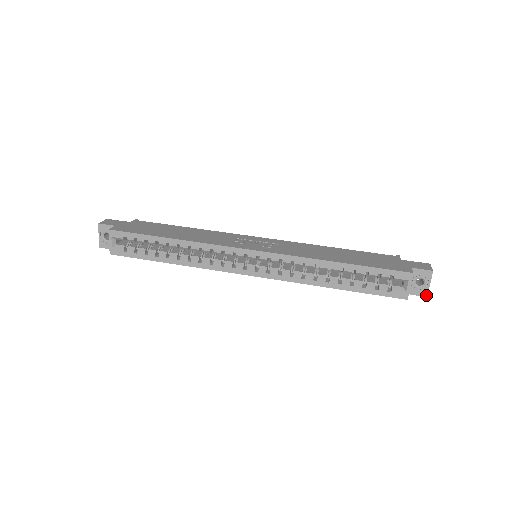
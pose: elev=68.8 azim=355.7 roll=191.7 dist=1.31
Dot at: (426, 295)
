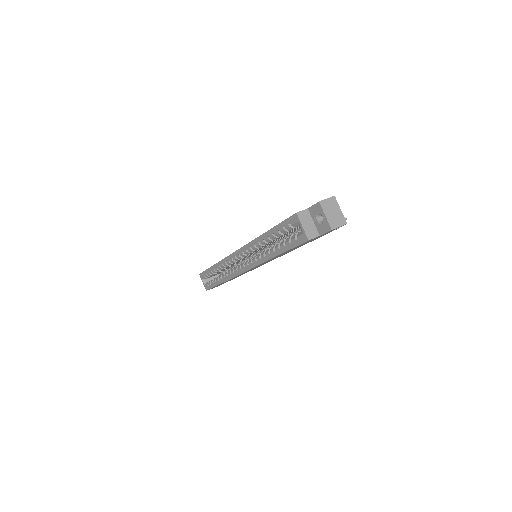
Dot at: (330, 228)
